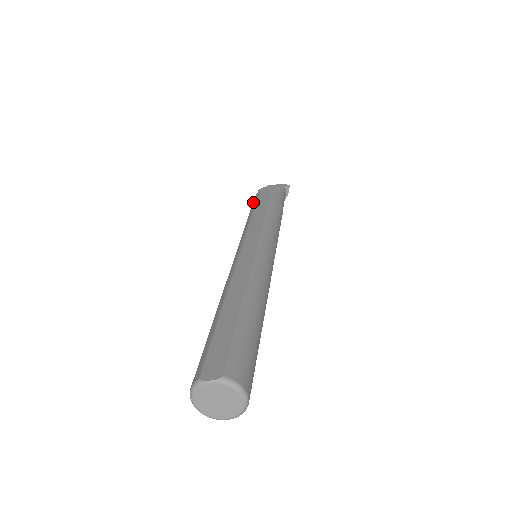
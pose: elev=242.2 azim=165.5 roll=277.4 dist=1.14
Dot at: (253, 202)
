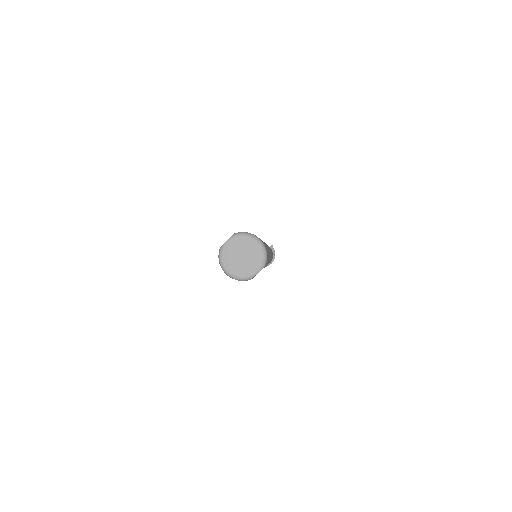
Dot at: occluded
